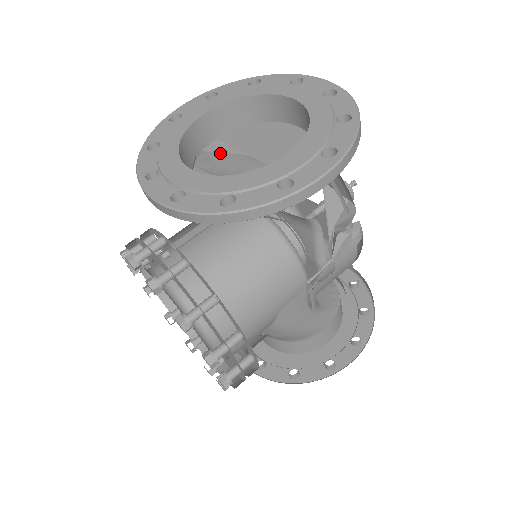
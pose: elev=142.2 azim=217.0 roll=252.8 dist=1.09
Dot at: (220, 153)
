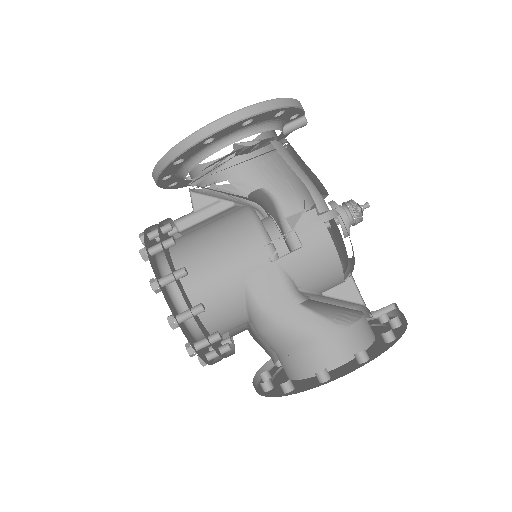
Dot at: (247, 189)
